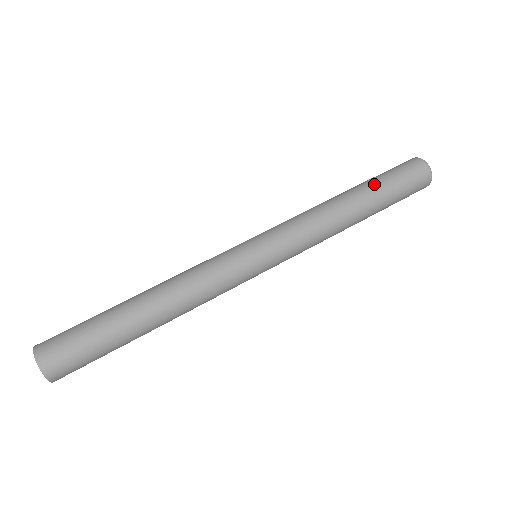
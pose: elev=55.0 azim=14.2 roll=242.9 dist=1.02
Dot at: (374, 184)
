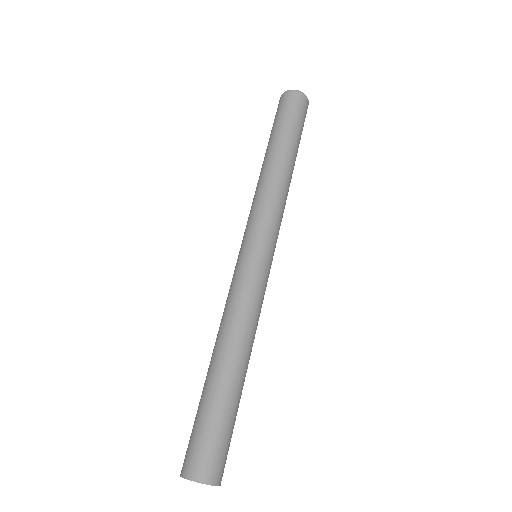
Dot at: (279, 134)
